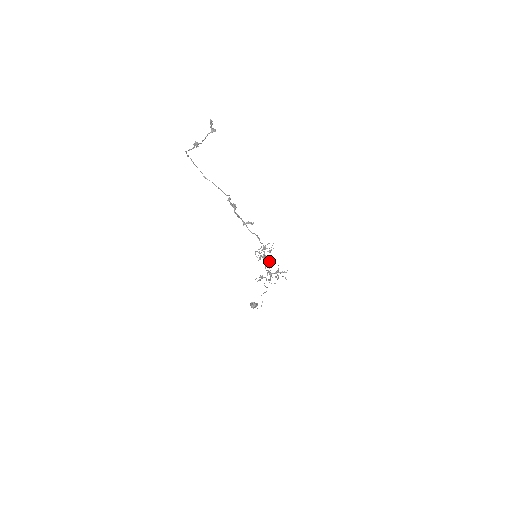
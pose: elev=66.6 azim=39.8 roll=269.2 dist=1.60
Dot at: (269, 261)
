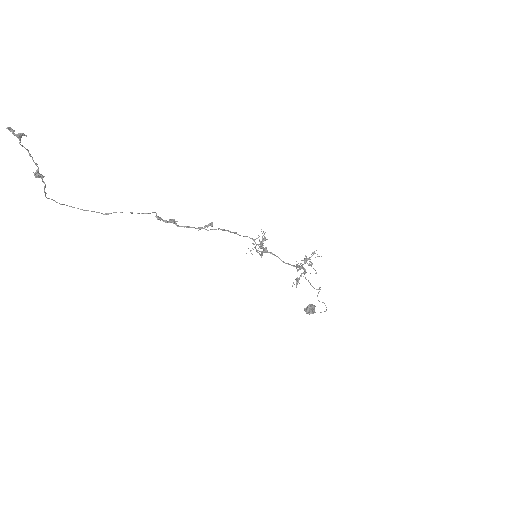
Dot at: occluded
